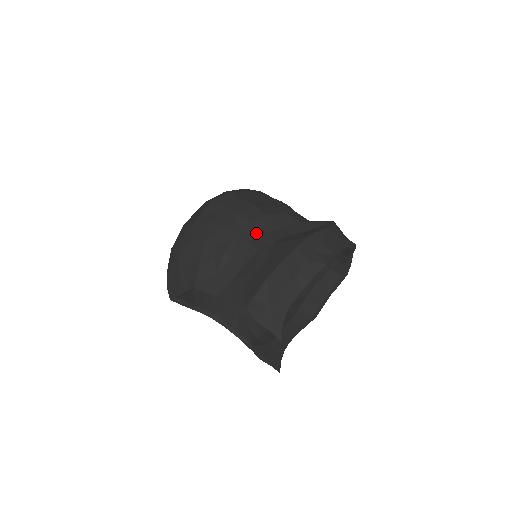
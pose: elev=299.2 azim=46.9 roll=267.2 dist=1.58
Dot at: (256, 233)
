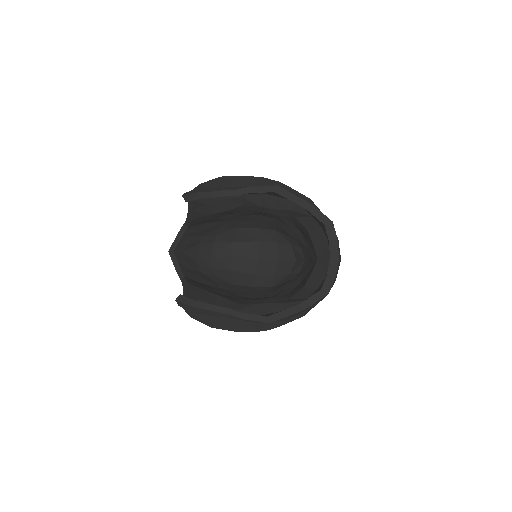
Dot at: occluded
